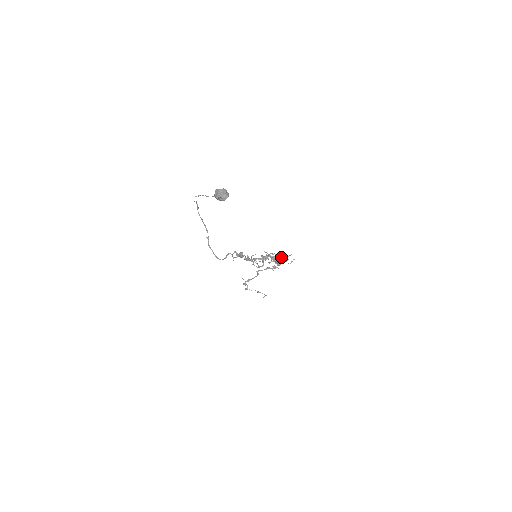
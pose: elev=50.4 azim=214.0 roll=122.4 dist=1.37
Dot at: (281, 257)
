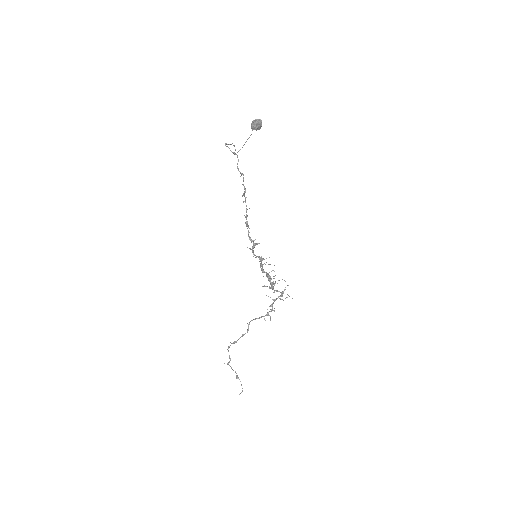
Dot at: occluded
